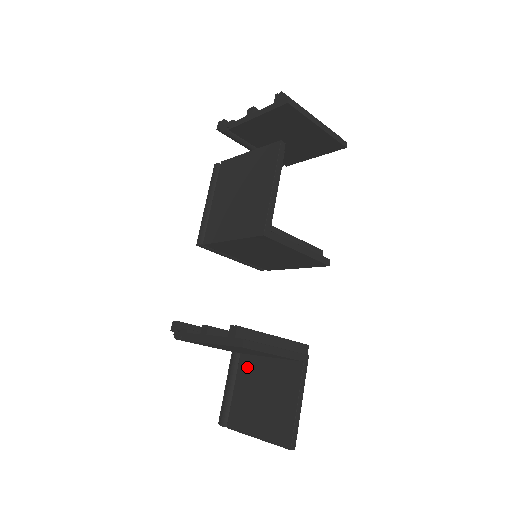
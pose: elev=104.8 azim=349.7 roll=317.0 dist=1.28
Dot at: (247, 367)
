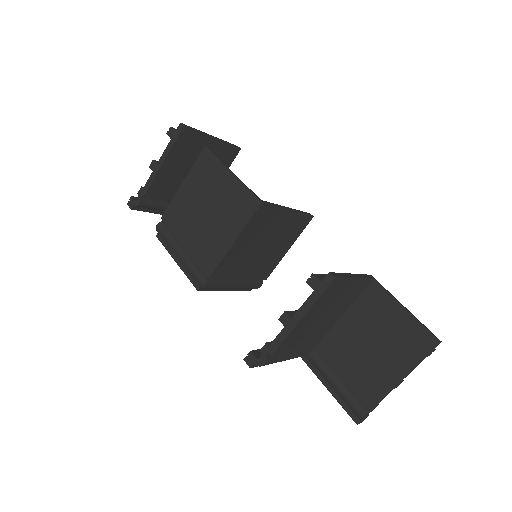
Dot at: (333, 347)
